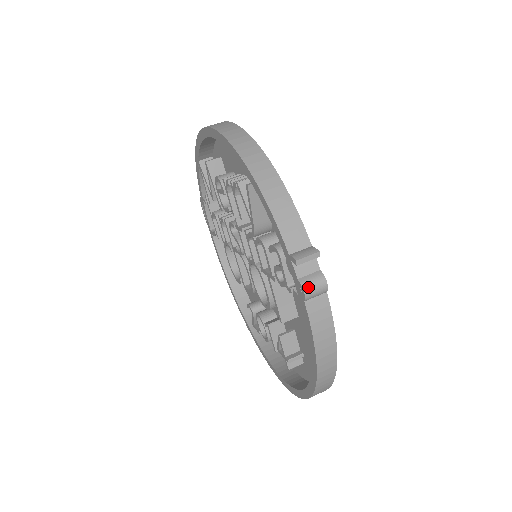
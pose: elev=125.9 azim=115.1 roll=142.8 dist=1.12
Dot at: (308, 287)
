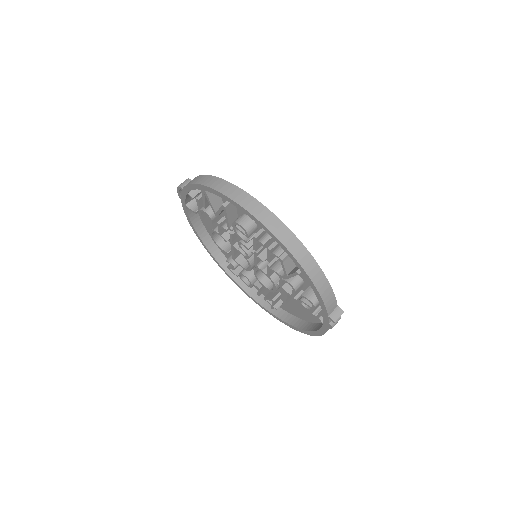
Dot at: occluded
